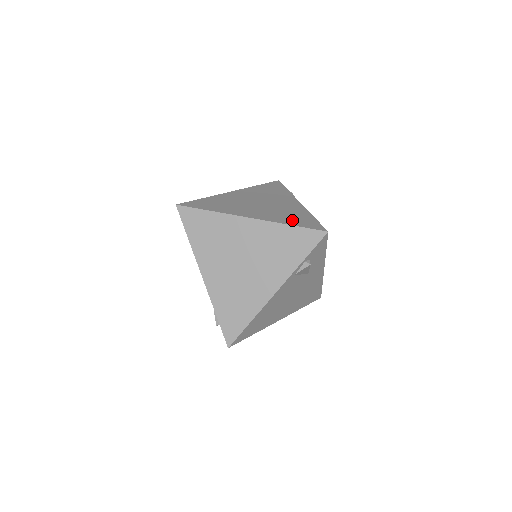
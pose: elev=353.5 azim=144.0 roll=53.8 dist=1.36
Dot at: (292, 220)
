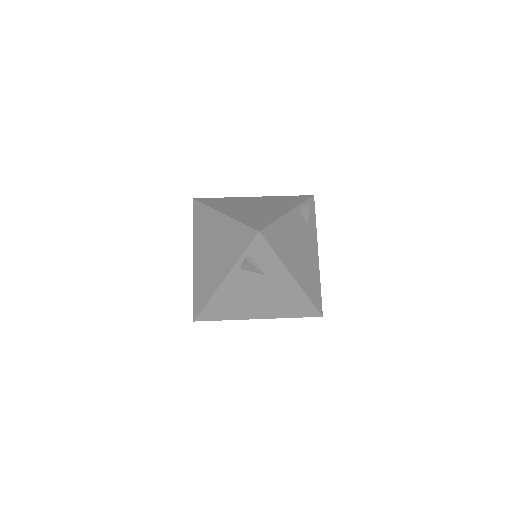
Dot at: (250, 219)
